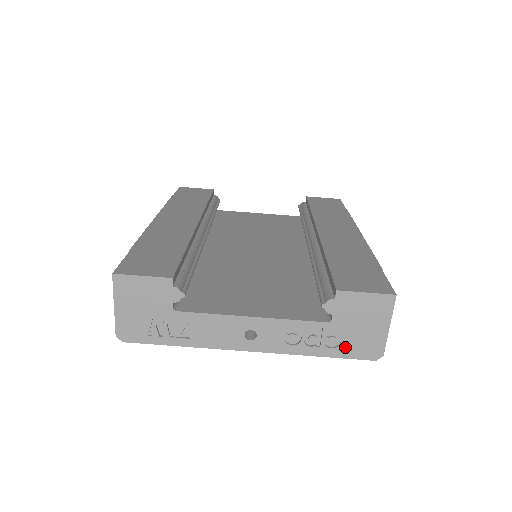
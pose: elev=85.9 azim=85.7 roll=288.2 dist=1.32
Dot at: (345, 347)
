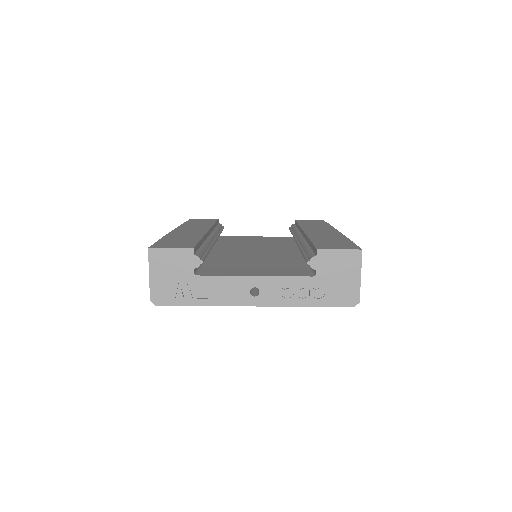
Dot at: (329, 297)
